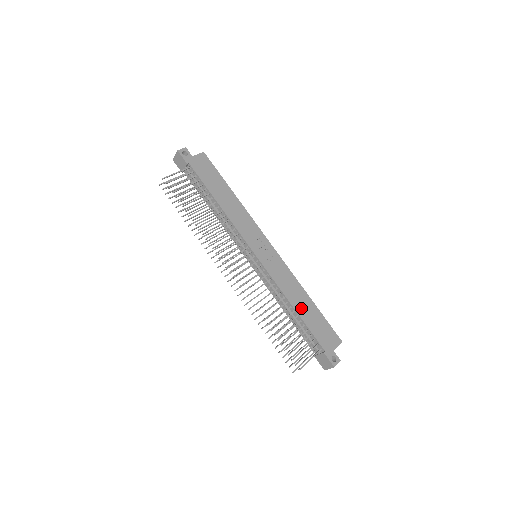
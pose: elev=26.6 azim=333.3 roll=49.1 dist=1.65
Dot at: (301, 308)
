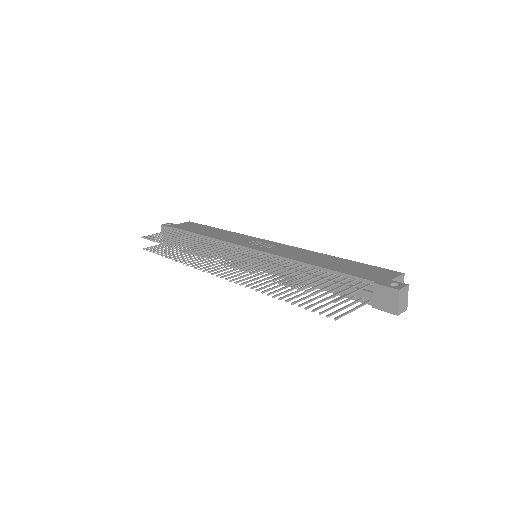
Dot at: (323, 263)
